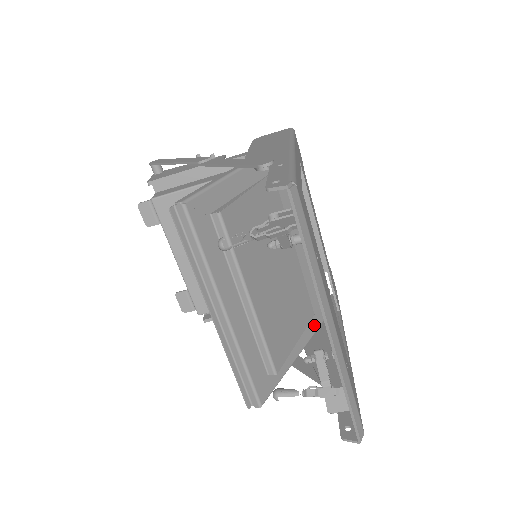
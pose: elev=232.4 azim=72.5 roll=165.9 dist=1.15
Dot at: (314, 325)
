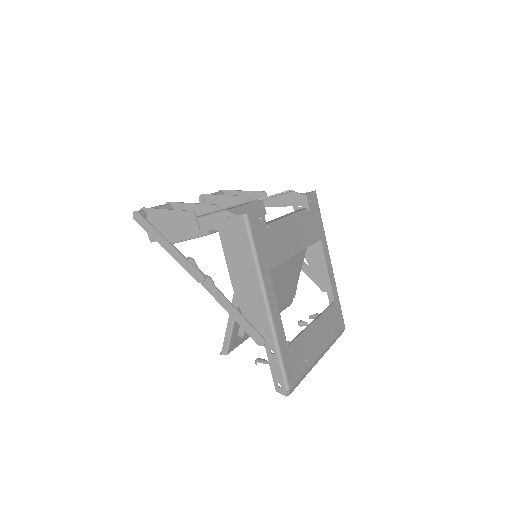
Dot at: occluded
